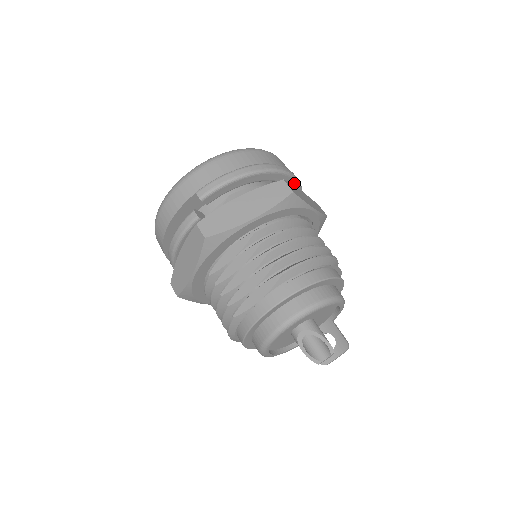
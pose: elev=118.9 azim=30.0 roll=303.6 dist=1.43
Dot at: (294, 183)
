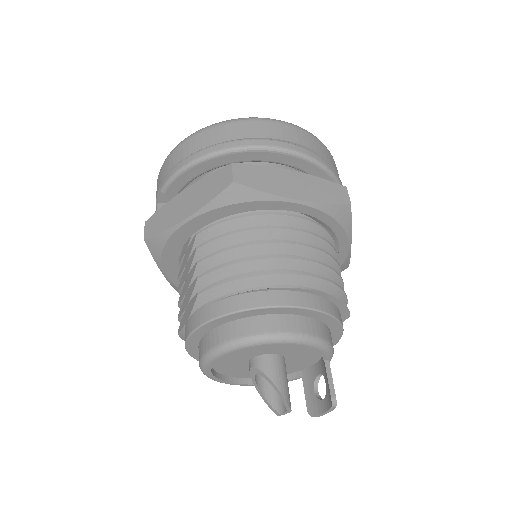
Dot at: (296, 159)
